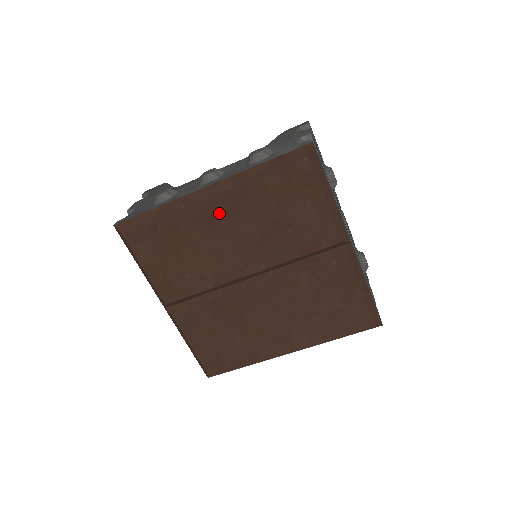
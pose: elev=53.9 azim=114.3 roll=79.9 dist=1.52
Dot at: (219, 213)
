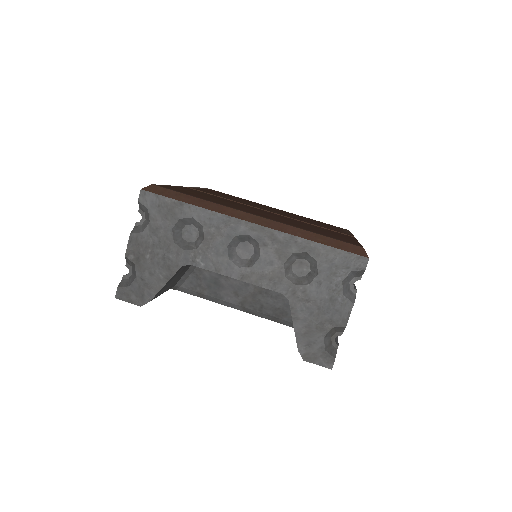
Dot at: occluded
